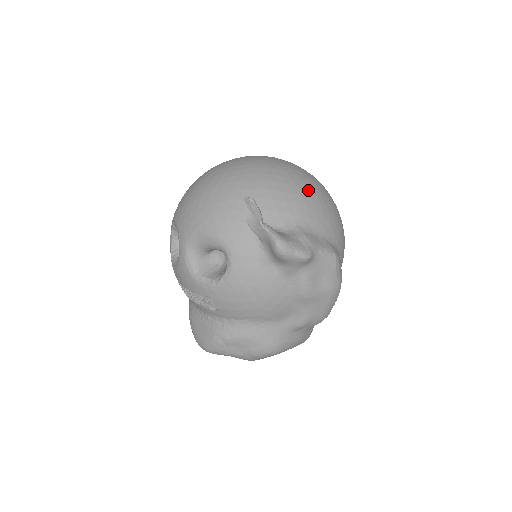
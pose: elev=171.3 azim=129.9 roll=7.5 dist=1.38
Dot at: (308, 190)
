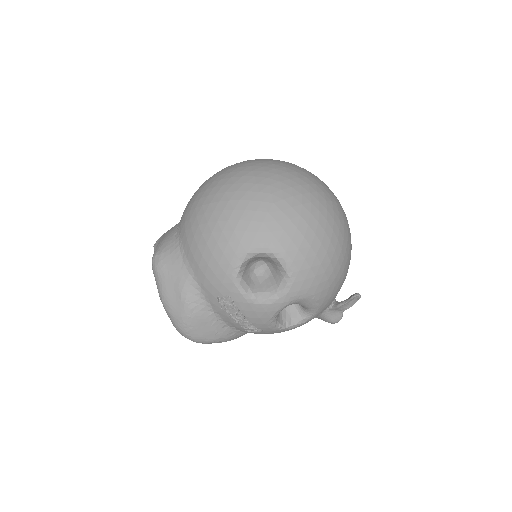
Dot at: occluded
